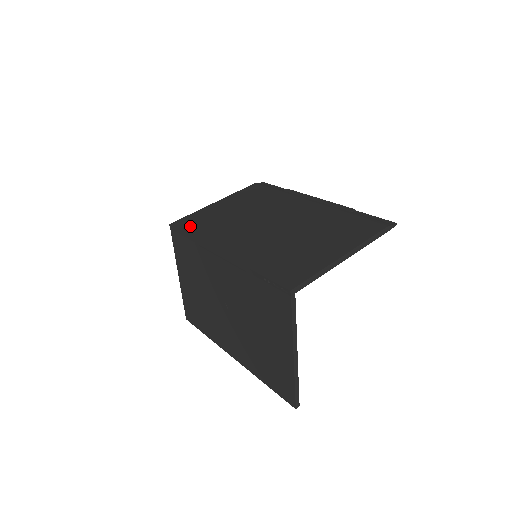
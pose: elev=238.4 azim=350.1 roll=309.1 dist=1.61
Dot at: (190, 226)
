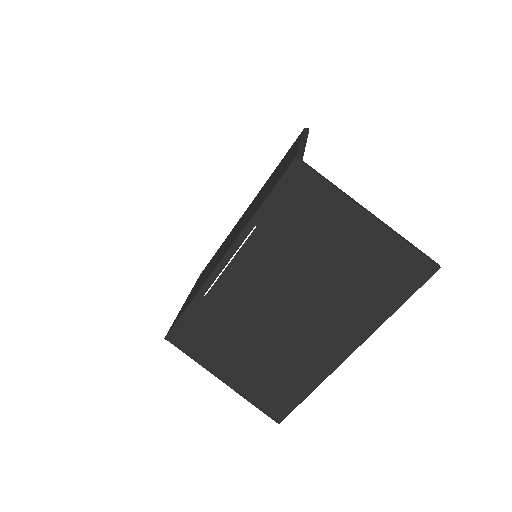
Dot at: (182, 311)
